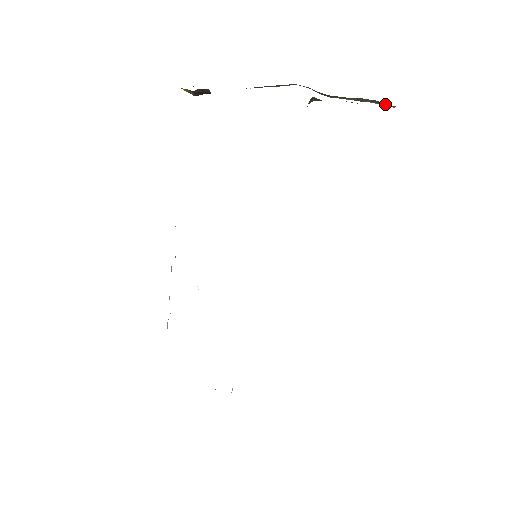
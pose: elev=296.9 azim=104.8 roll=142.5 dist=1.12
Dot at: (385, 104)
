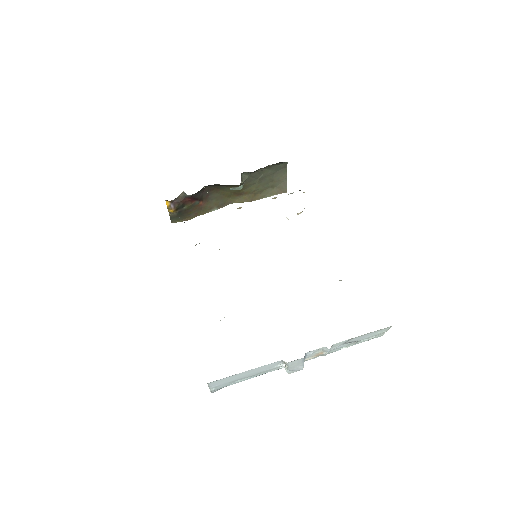
Dot at: (281, 188)
